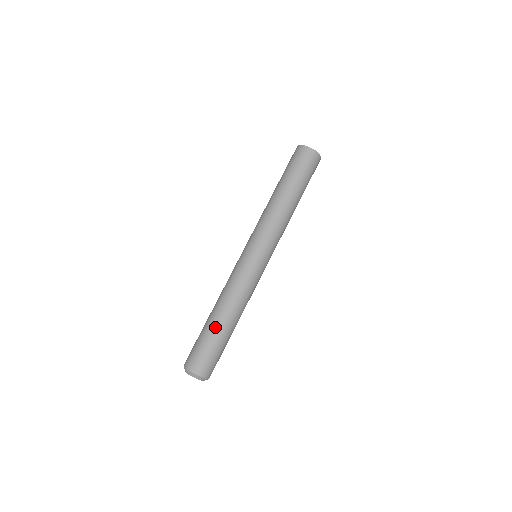
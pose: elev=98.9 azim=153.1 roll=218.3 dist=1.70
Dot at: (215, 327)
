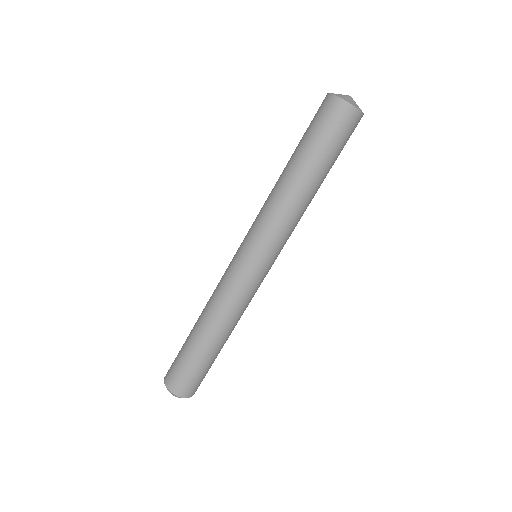
Dot at: (204, 350)
